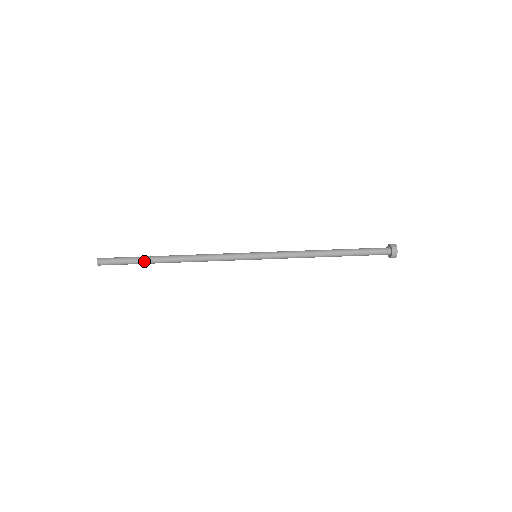
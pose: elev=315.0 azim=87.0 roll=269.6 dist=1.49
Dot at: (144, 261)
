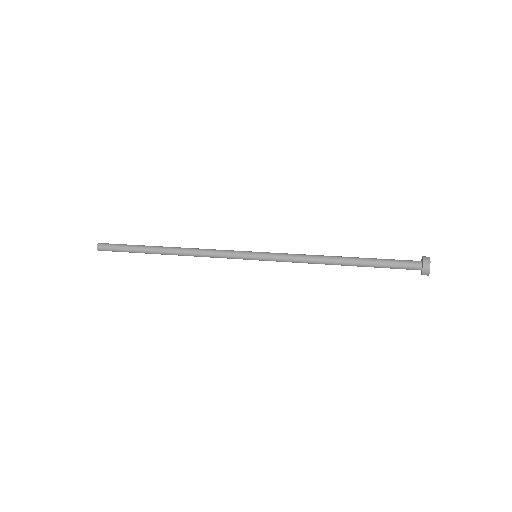
Dot at: (140, 249)
